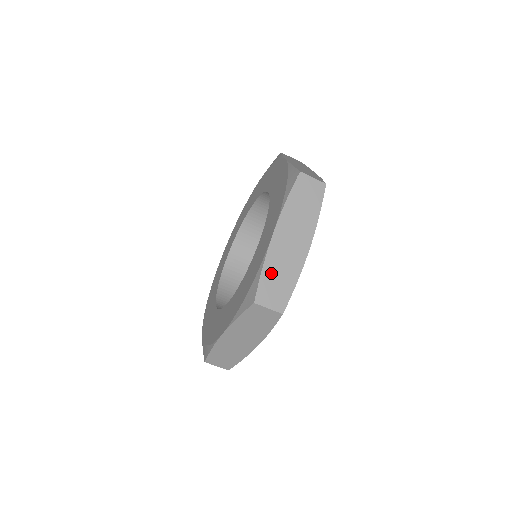
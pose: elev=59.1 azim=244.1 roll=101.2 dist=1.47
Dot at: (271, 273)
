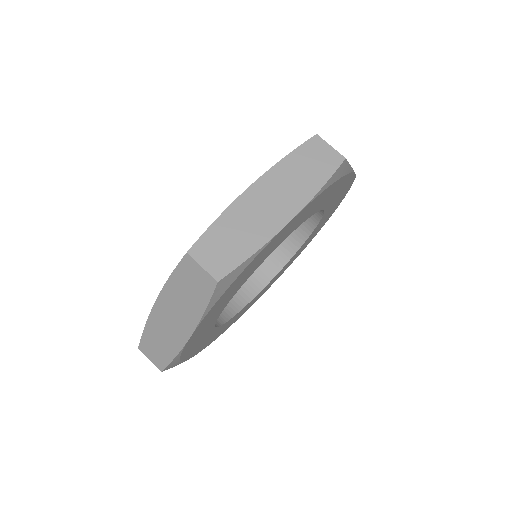
Dot at: occluded
